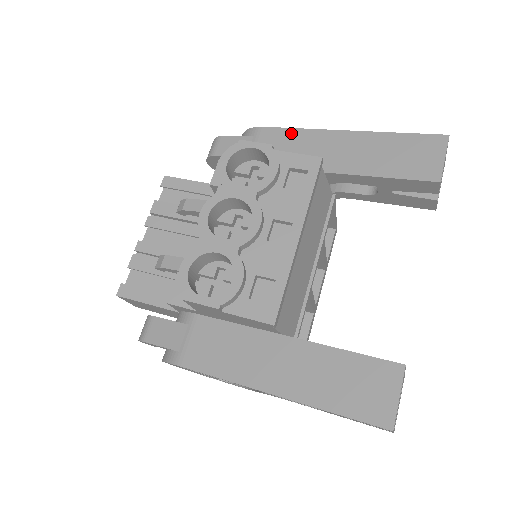
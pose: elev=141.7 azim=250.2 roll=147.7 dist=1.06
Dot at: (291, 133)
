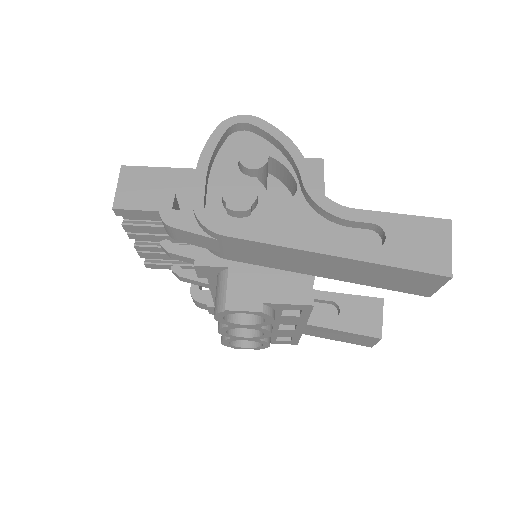
Dot at: (266, 247)
